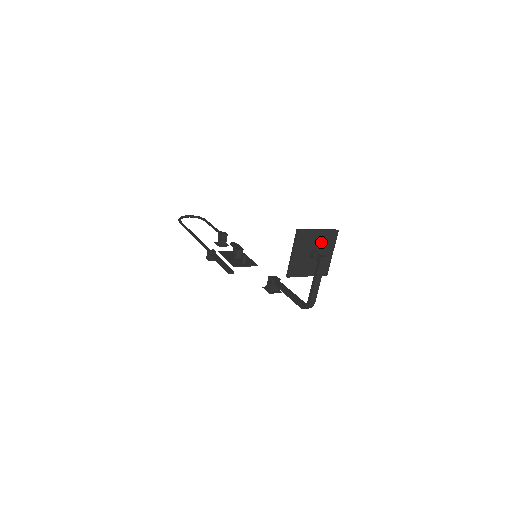
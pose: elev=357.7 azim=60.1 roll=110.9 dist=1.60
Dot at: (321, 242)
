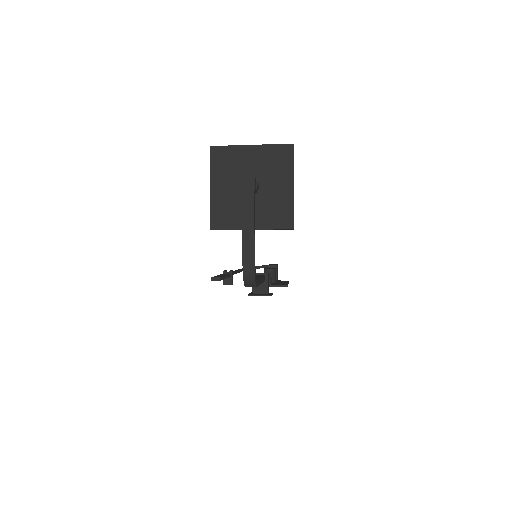
Dot at: (262, 166)
